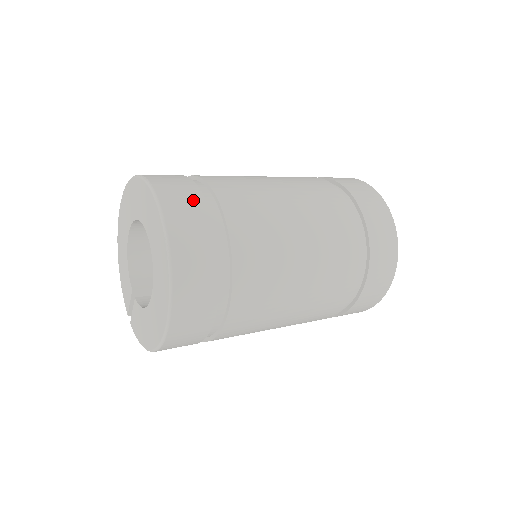
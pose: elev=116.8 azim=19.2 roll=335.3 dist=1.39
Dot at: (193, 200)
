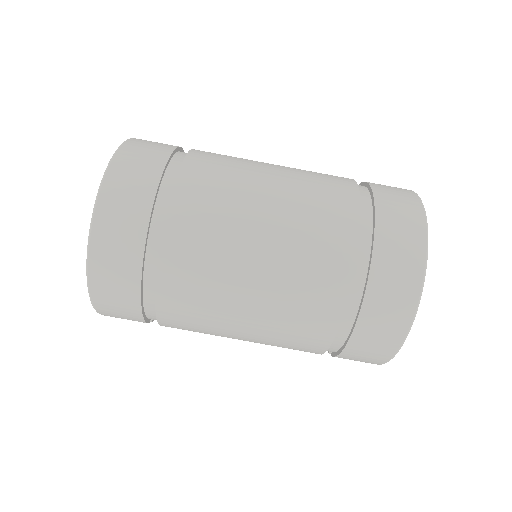
Dot at: occluded
